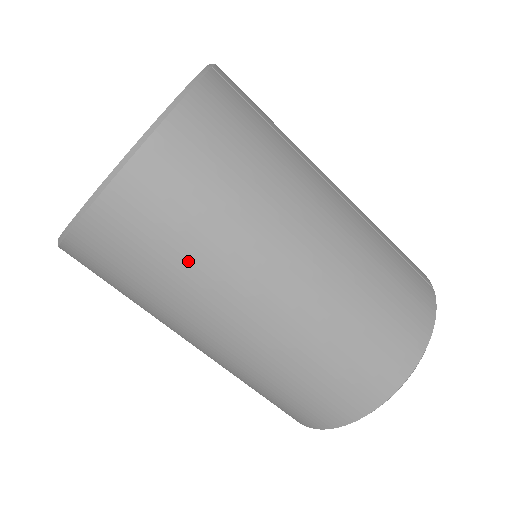
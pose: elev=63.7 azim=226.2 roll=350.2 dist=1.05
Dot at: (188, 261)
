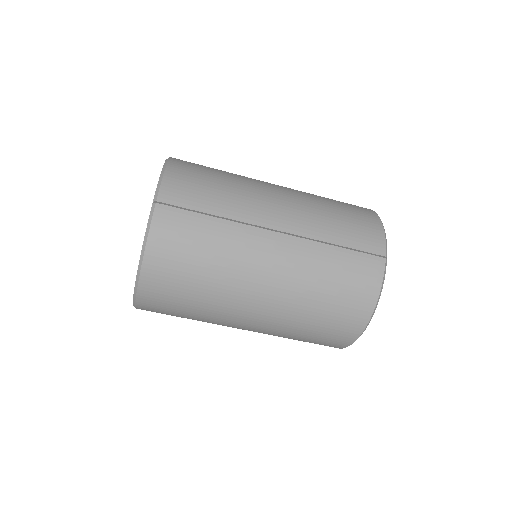
Dot at: (195, 315)
